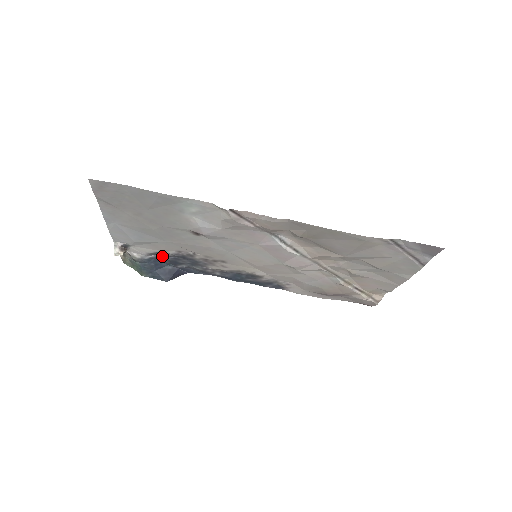
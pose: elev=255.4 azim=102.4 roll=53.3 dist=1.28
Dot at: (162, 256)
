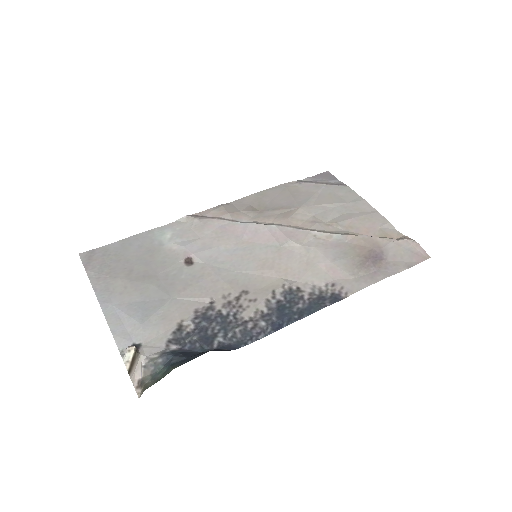
Dot at: (186, 340)
